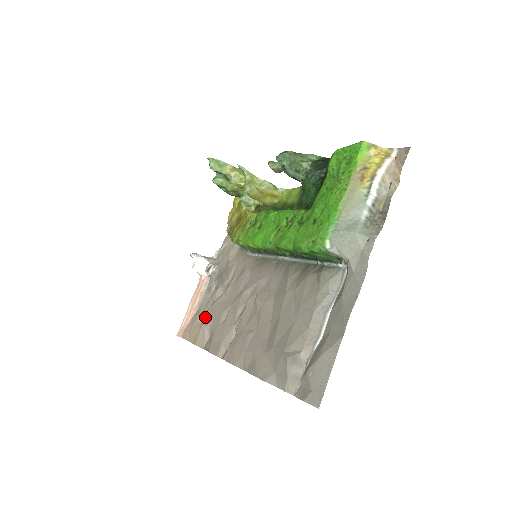
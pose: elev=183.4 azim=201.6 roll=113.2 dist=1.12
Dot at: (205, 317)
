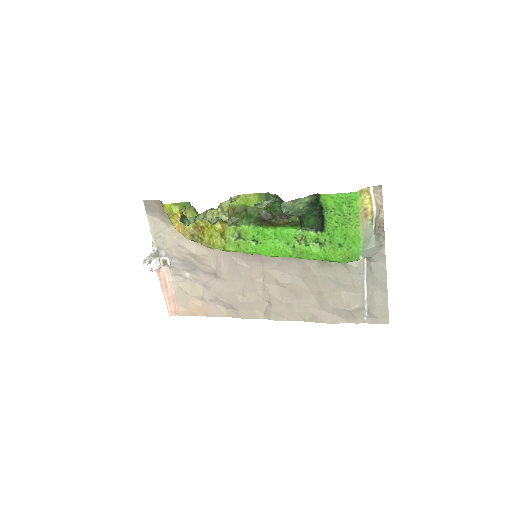
Dot at: (207, 299)
